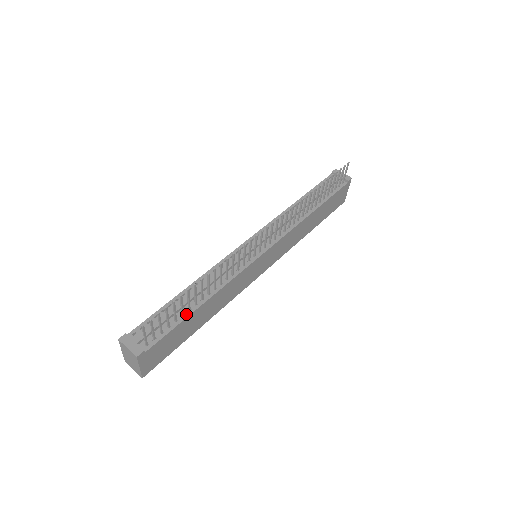
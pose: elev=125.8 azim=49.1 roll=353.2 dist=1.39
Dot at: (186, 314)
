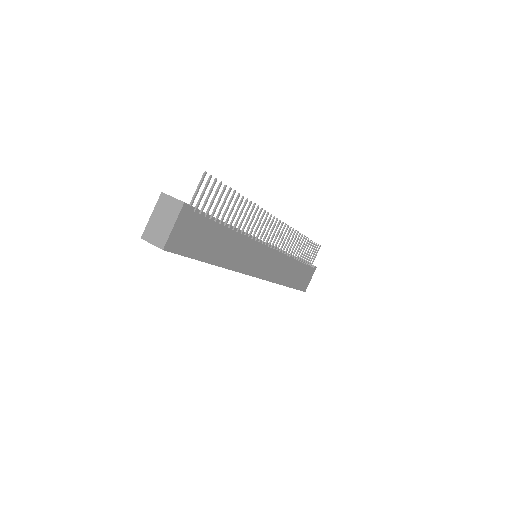
Dot at: (218, 223)
